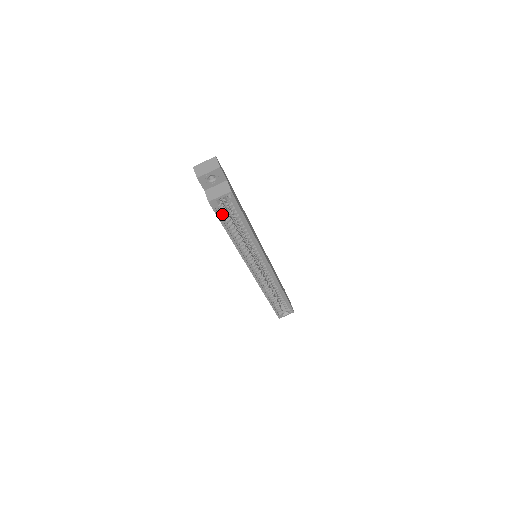
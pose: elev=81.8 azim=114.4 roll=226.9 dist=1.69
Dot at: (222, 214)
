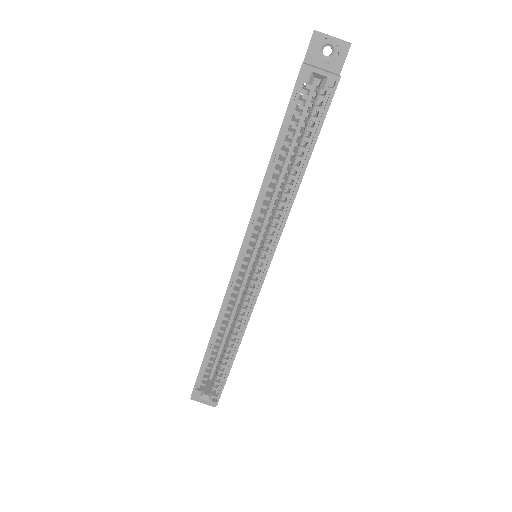
Dot at: (295, 110)
